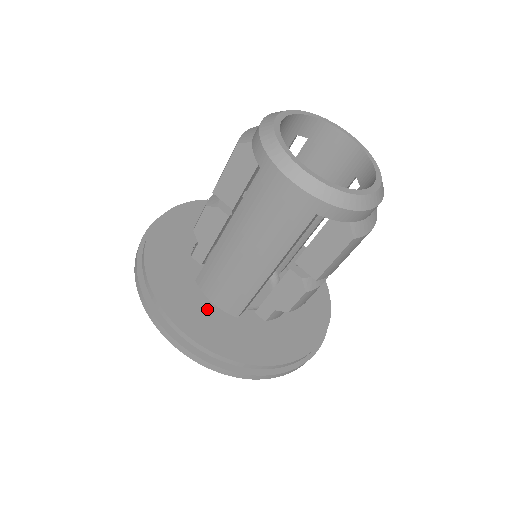
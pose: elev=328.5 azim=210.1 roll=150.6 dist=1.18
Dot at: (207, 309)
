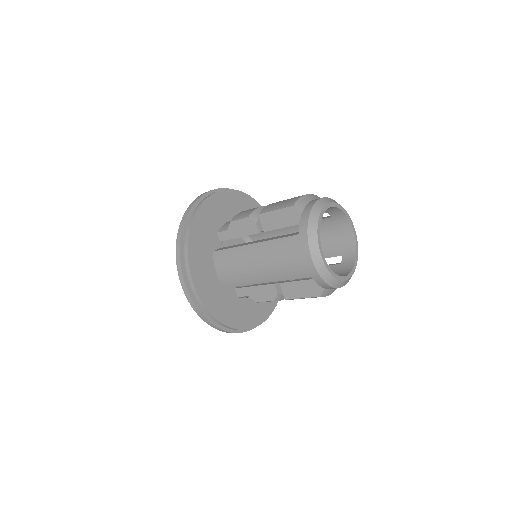
Dot at: (212, 275)
